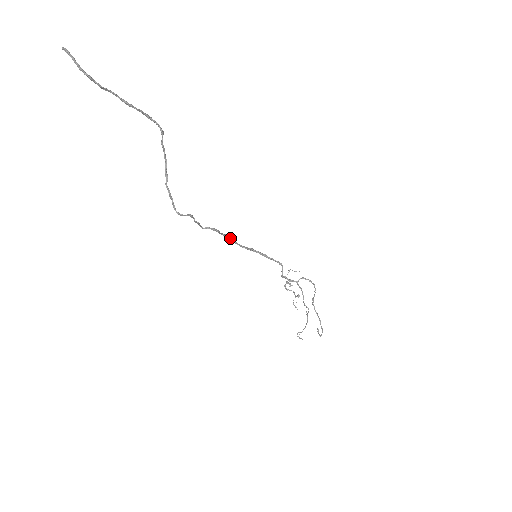
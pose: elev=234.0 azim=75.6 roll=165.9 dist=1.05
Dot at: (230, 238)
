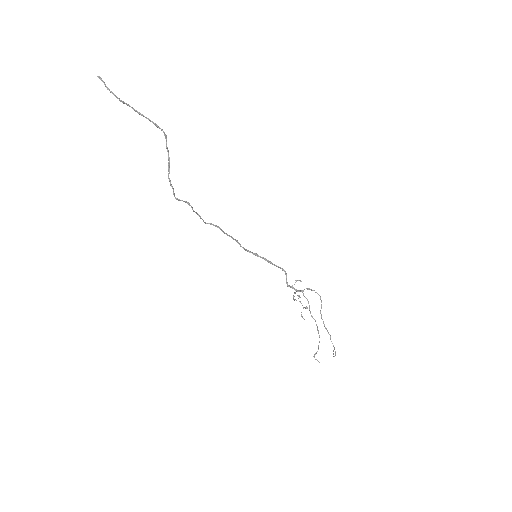
Dot at: occluded
